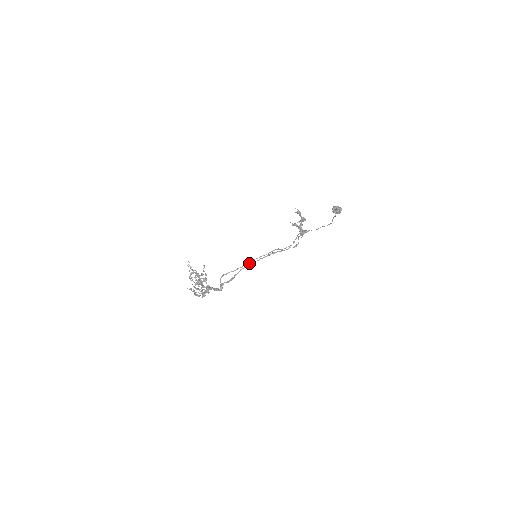
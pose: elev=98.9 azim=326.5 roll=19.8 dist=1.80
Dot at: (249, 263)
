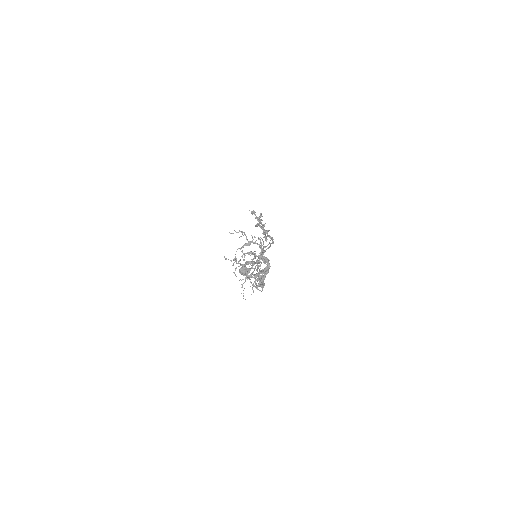
Dot at: occluded
